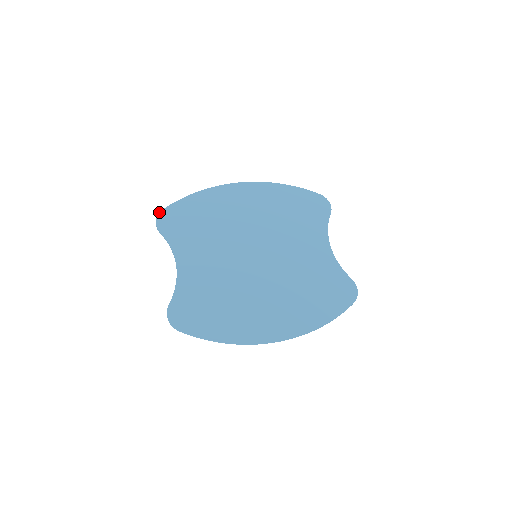
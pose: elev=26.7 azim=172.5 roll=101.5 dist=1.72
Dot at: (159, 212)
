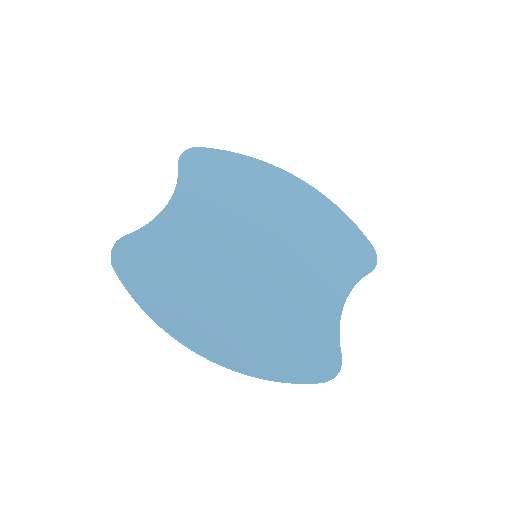
Dot at: (193, 147)
